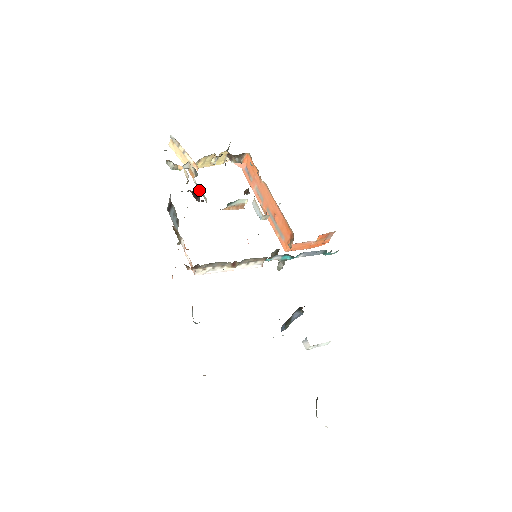
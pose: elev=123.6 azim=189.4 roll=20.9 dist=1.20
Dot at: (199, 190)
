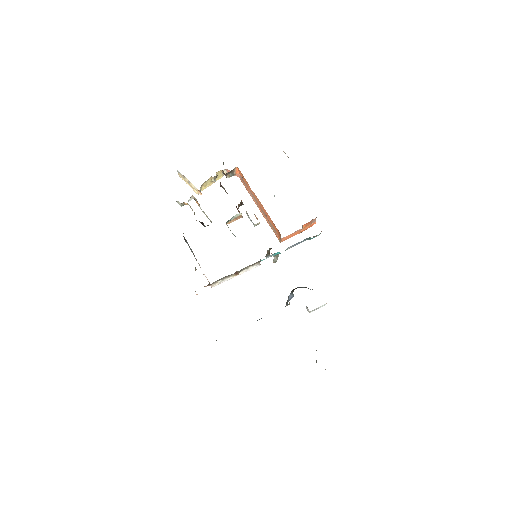
Dot at: occluded
